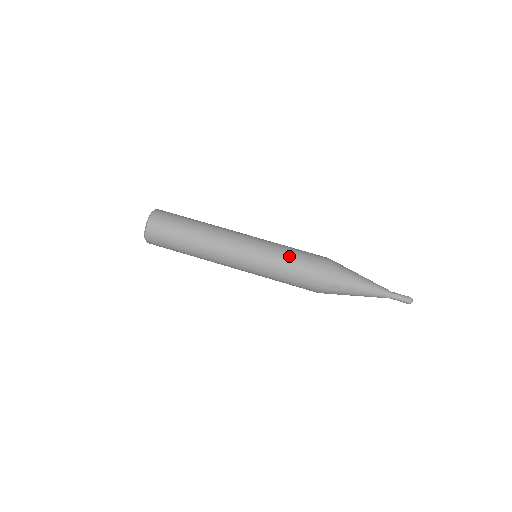
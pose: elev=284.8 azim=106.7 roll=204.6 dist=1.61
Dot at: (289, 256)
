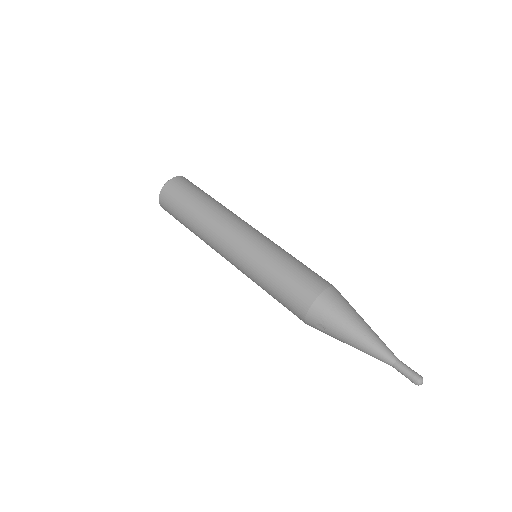
Dot at: (278, 270)
